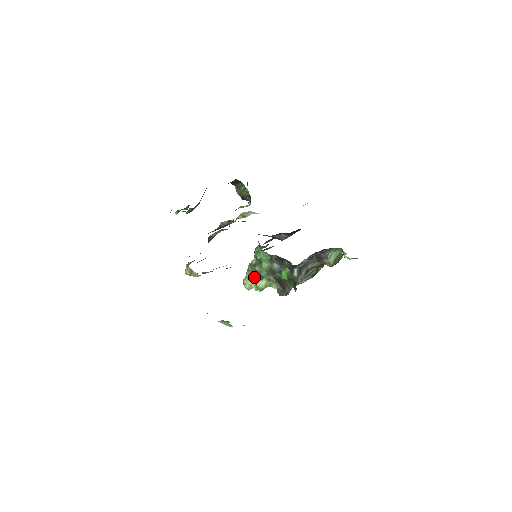
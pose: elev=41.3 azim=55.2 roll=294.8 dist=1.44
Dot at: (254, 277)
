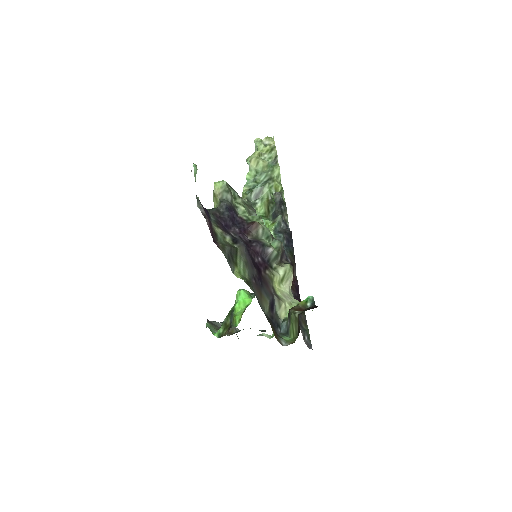
Dot at: (255, 189)
